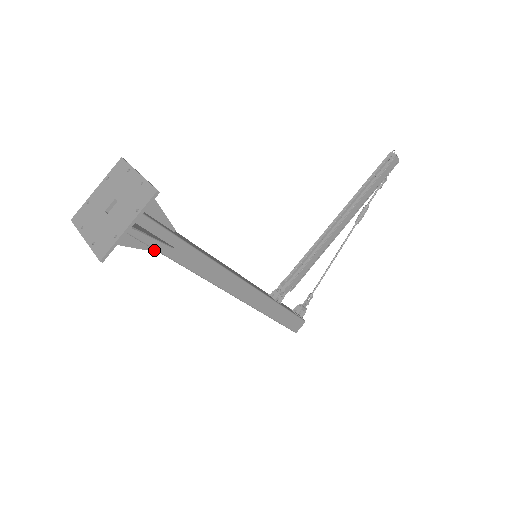
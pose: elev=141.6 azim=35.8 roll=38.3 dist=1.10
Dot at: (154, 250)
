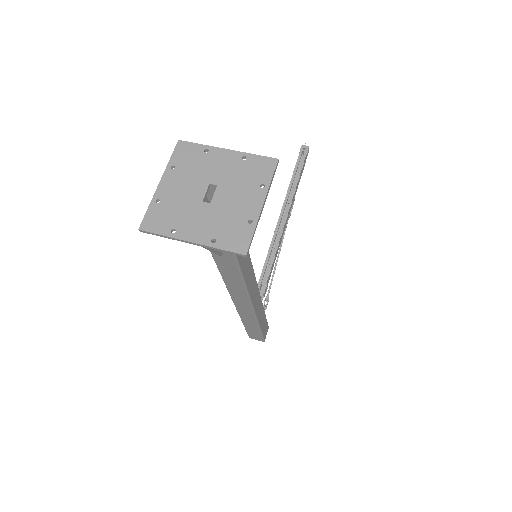
Dot at: (220, 254)
